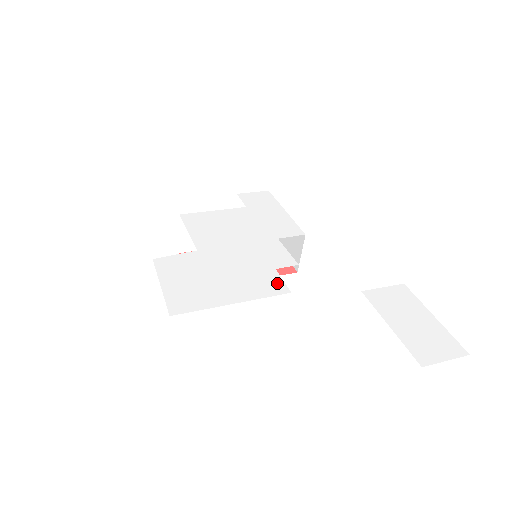
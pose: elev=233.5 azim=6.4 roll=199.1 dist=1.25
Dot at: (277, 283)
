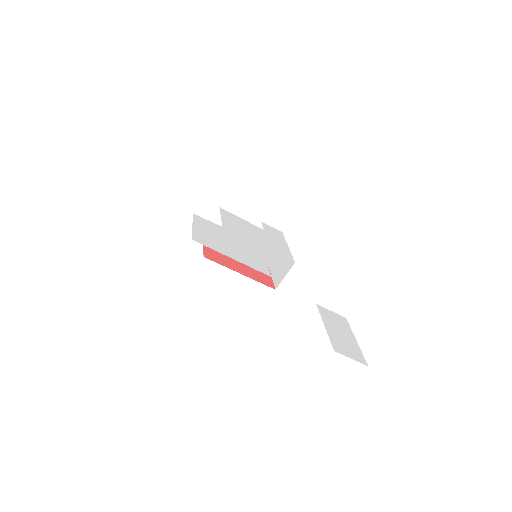
Dot at: (264, 268)
